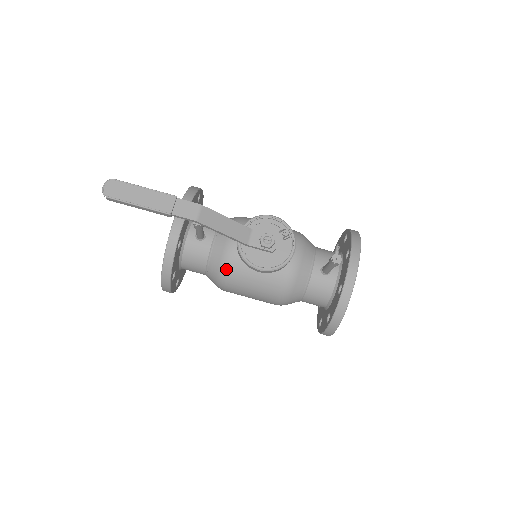
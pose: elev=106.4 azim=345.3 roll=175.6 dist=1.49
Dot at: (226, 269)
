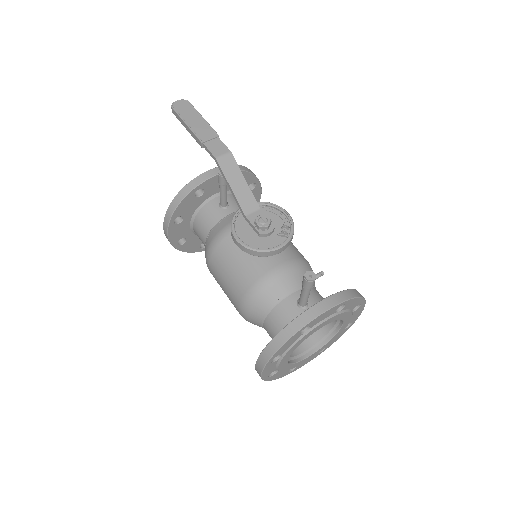
Dot at: (219, 239)
